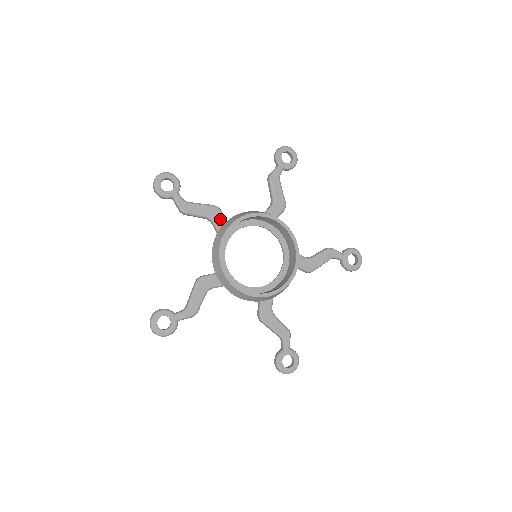
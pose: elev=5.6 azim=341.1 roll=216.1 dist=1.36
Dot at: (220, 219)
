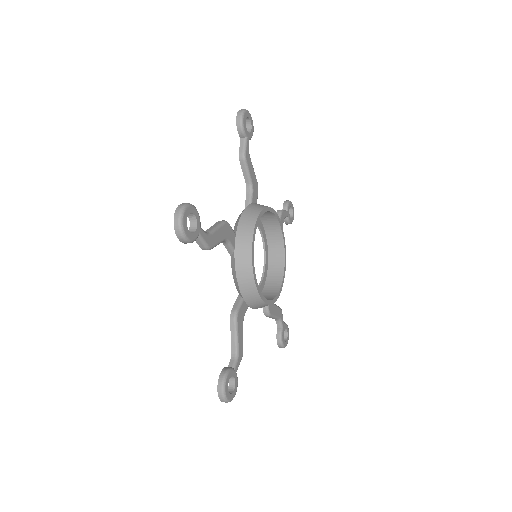
Dot at: (256, 196)
